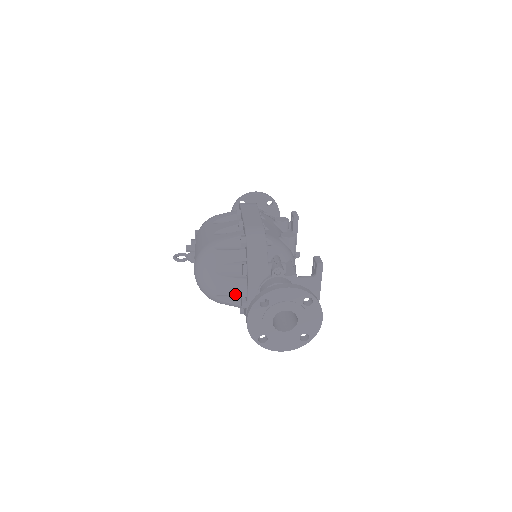
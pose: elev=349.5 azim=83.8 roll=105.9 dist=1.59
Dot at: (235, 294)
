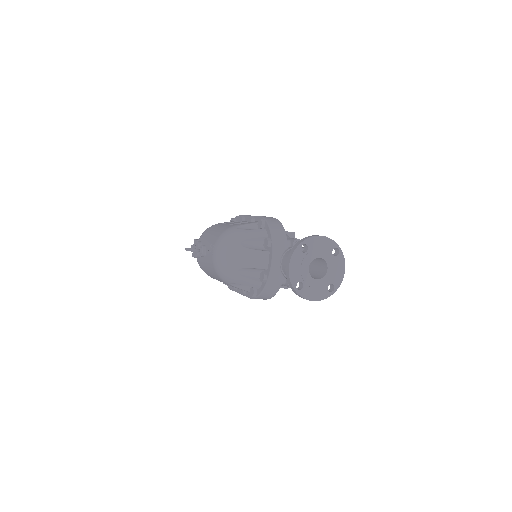
Dot at: (257, 266)
